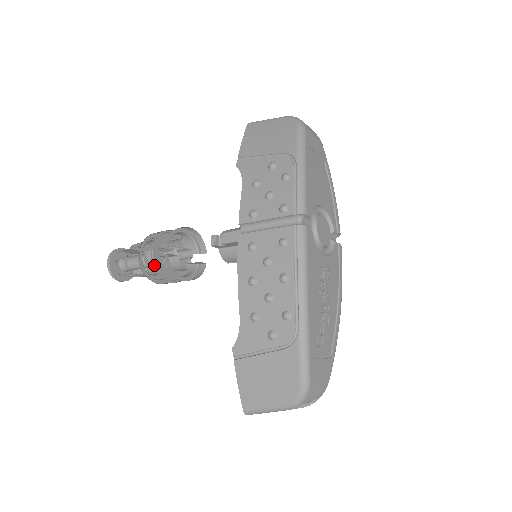
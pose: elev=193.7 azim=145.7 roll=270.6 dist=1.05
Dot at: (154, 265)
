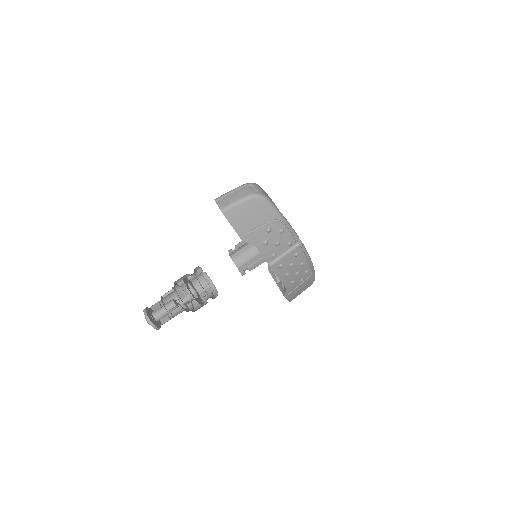
Dot at: (201, 305)
